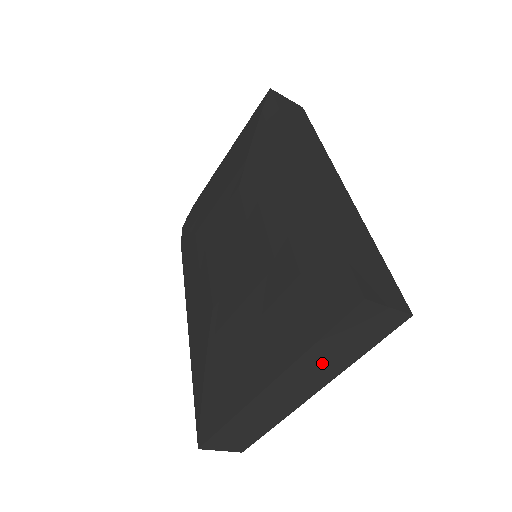
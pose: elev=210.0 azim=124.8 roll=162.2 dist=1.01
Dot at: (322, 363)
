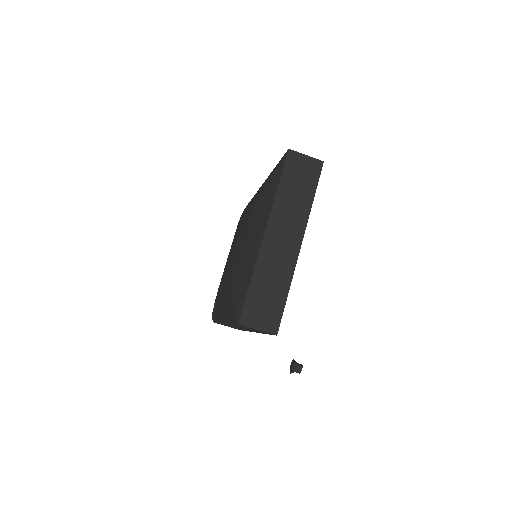
Dot at: (291, 207)
